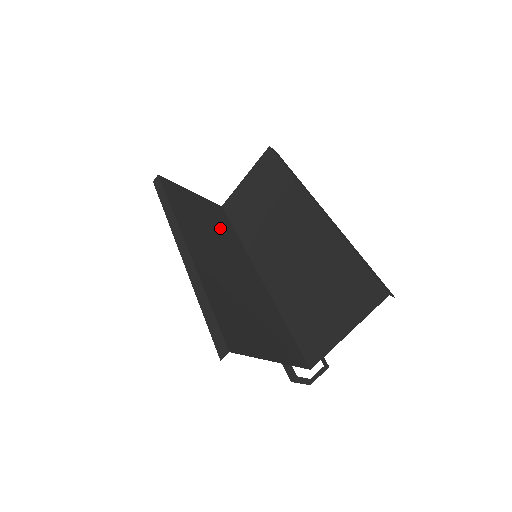
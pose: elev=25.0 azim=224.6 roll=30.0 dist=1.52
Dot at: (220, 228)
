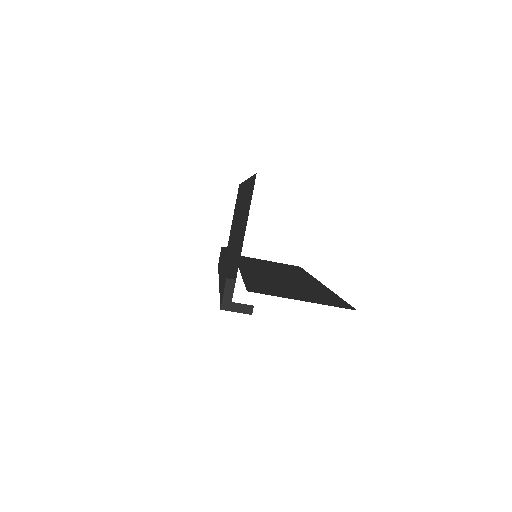
Dot at: occluded
